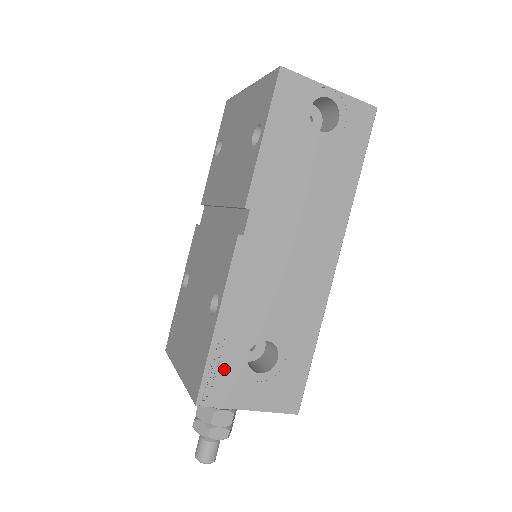
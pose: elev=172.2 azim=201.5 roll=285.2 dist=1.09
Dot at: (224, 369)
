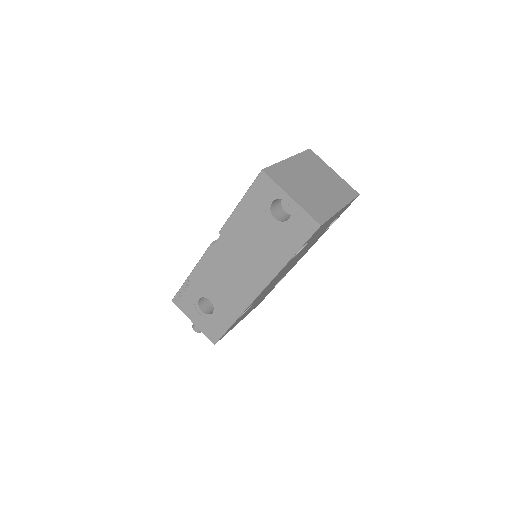
Dot at: (187, 296)
